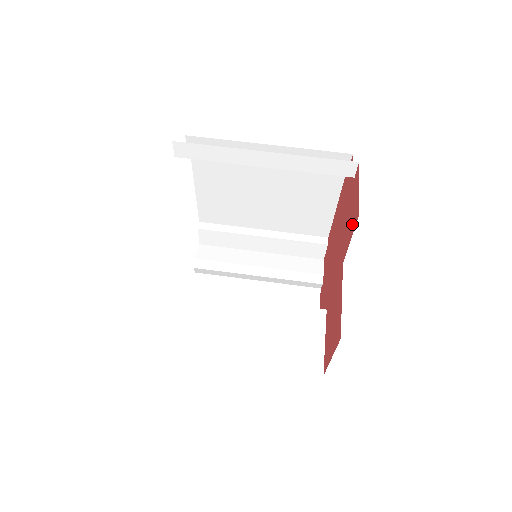
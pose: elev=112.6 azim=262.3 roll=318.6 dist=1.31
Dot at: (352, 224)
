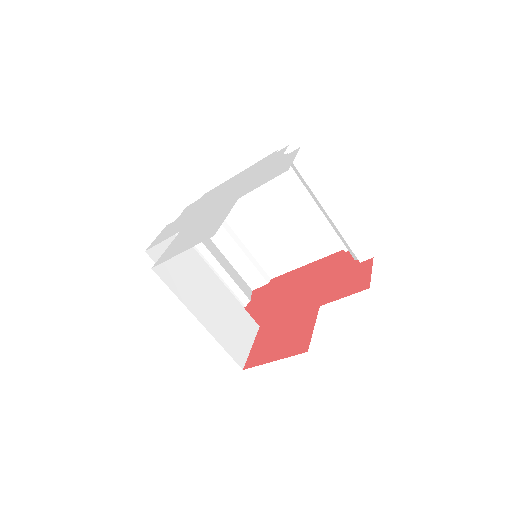
Dot at: (351, 288)
